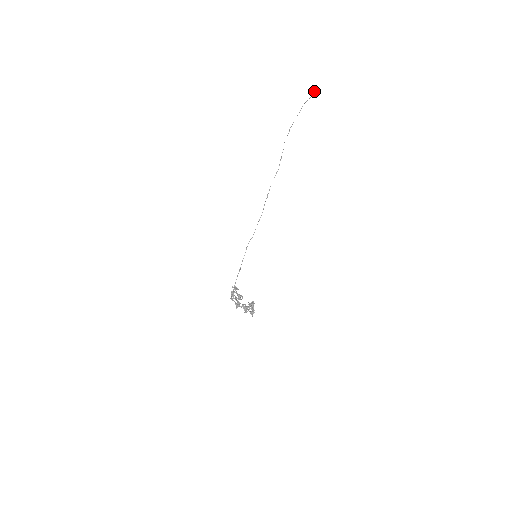
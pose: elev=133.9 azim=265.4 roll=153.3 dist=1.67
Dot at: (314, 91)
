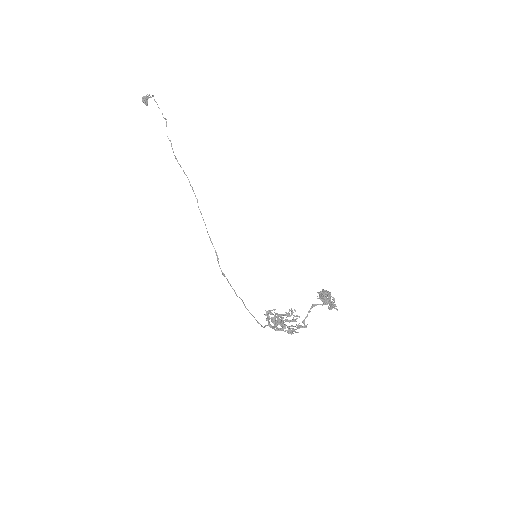
Dot at: (145, 99)
